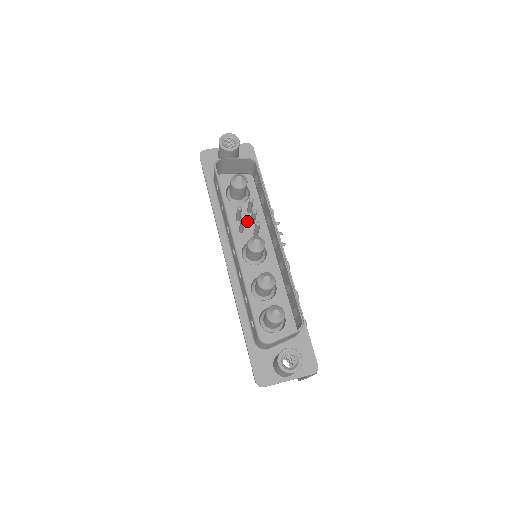
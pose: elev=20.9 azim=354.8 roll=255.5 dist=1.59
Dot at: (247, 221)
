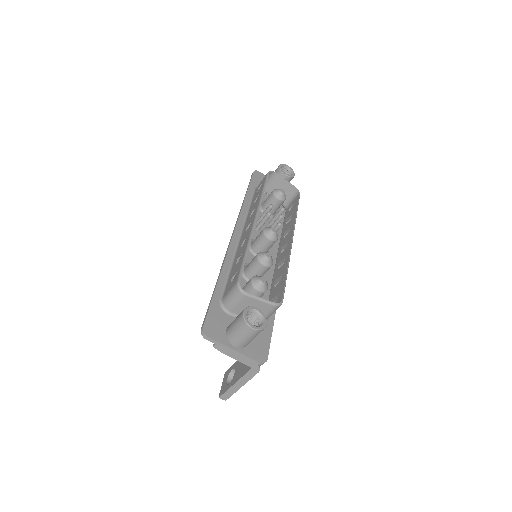
Dot at: occluded
